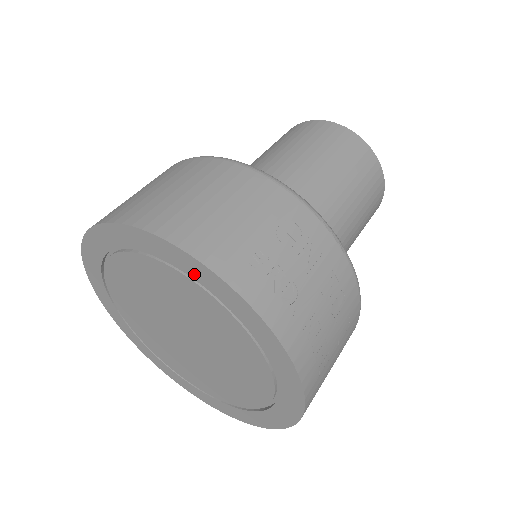
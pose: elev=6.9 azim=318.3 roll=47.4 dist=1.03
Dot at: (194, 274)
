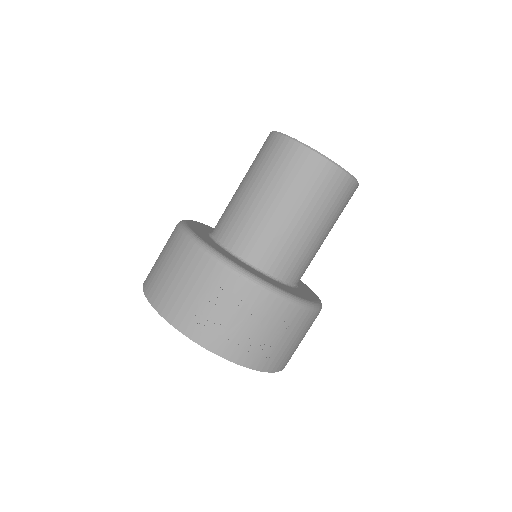
Dot at: occluded
